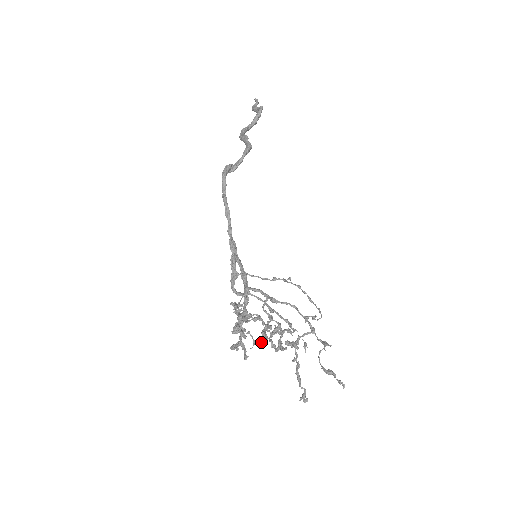
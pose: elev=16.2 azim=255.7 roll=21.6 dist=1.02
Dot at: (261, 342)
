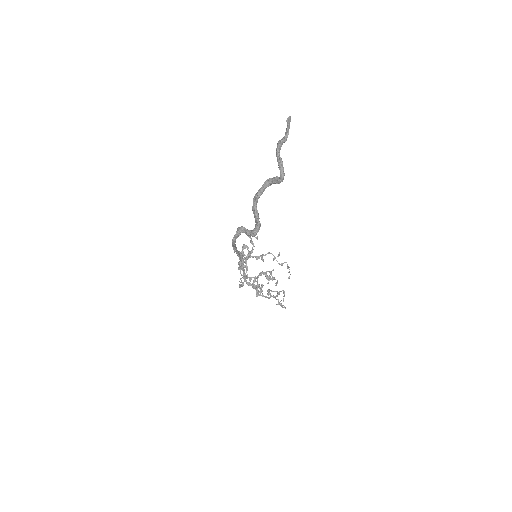
Dot at: occluded
